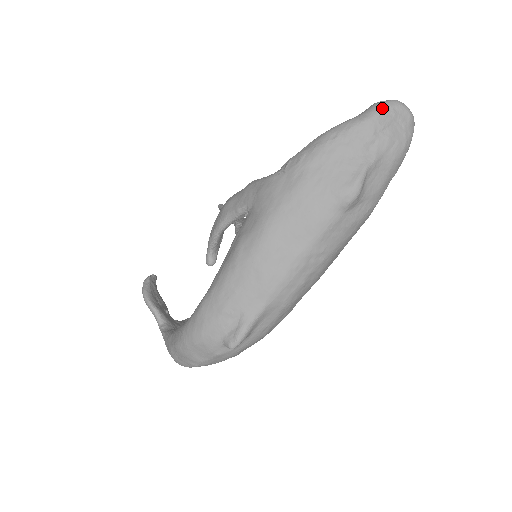
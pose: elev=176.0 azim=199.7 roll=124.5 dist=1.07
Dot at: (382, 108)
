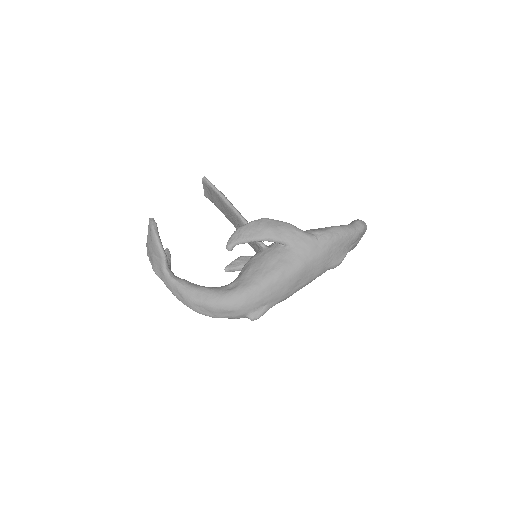
Dot at: (364, 229)
